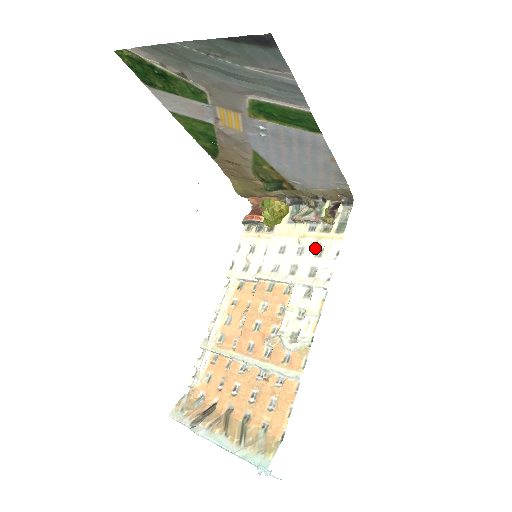
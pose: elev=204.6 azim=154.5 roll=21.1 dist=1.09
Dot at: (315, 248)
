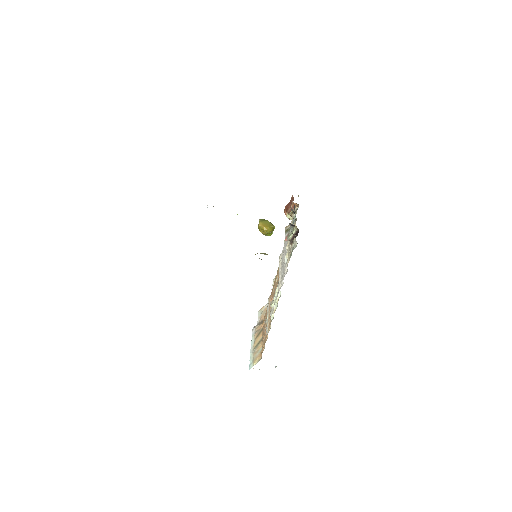
Dot at: (286, 259)
